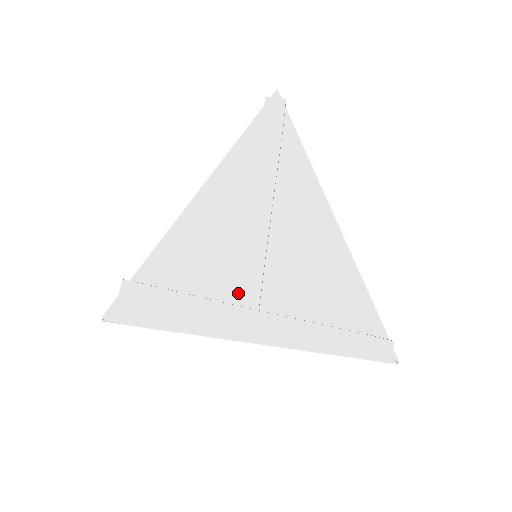
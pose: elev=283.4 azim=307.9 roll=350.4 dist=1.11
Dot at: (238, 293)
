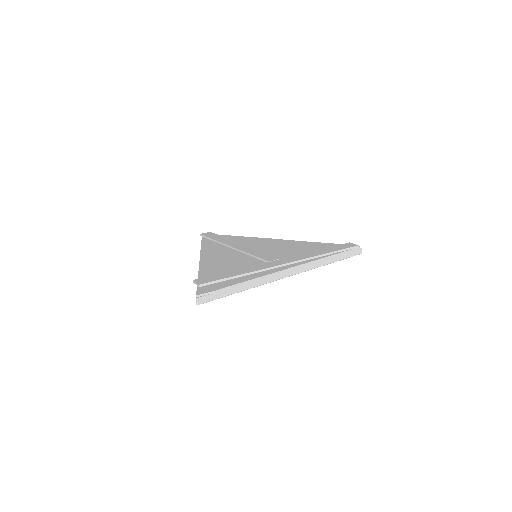
Dot at: (264, 262)
